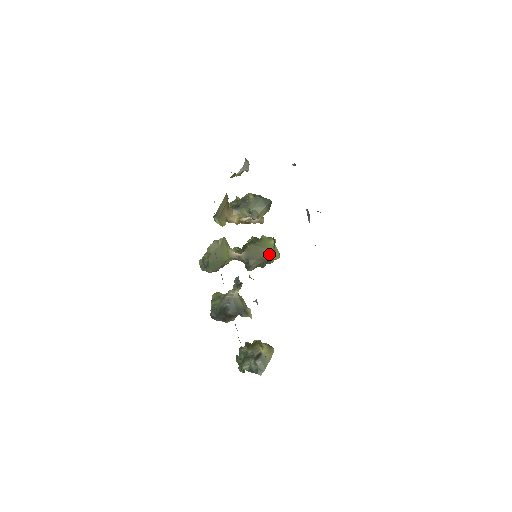
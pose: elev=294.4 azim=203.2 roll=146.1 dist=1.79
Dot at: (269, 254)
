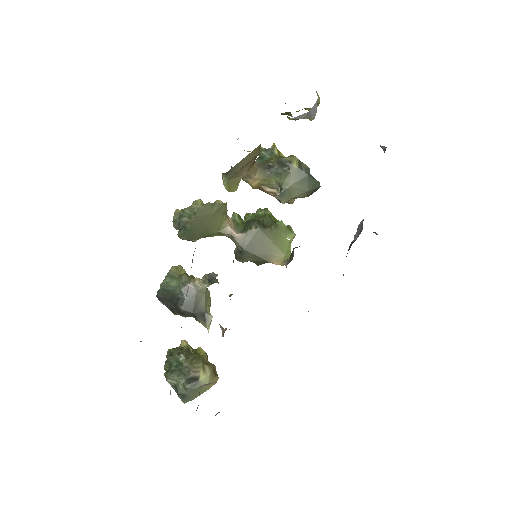
Dot at: (276, 254)
